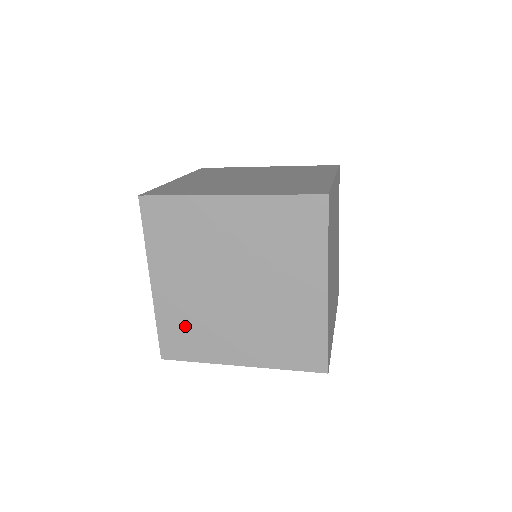
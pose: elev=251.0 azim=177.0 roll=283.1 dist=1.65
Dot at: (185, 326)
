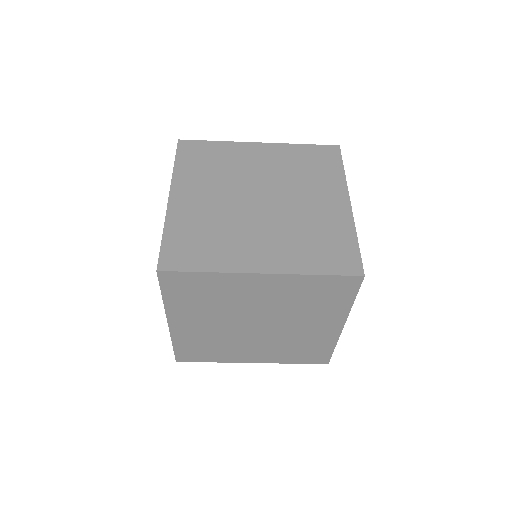
Dot at: (198, 234)
